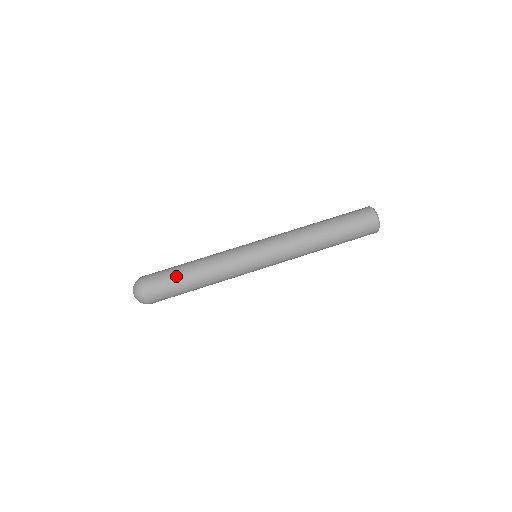
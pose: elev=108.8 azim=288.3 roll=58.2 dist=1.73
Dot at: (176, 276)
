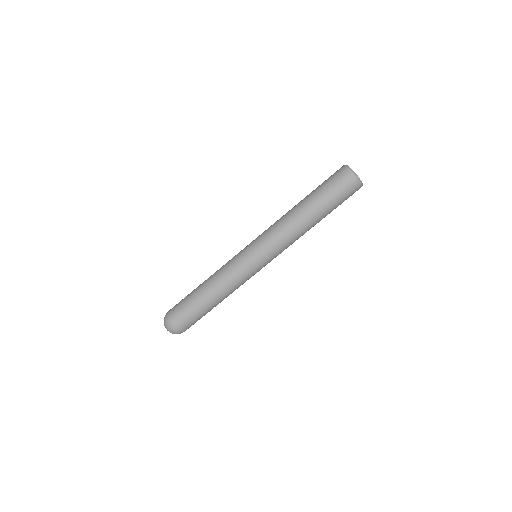
Dot at: (192, 302)
